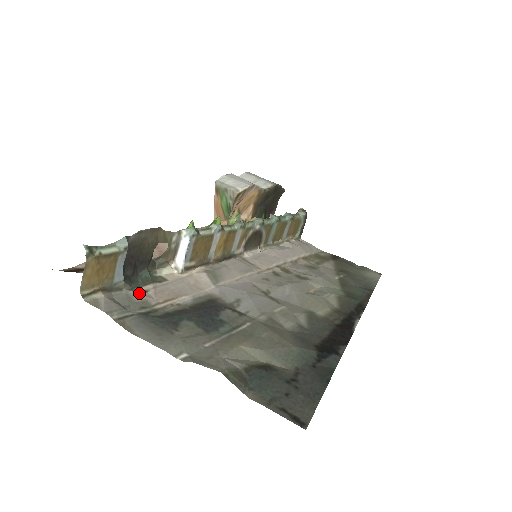
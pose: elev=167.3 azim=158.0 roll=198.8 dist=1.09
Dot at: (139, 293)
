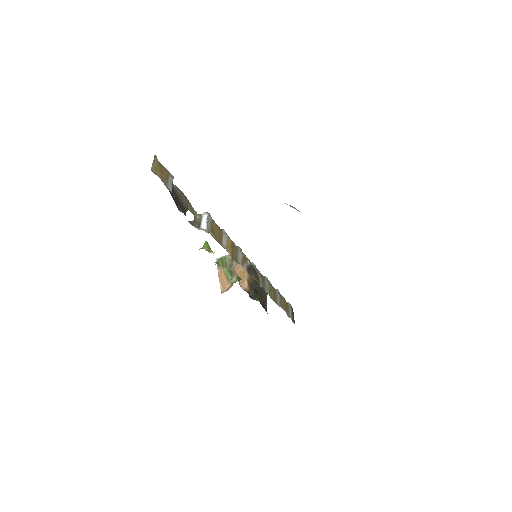
Dot at: occluded
